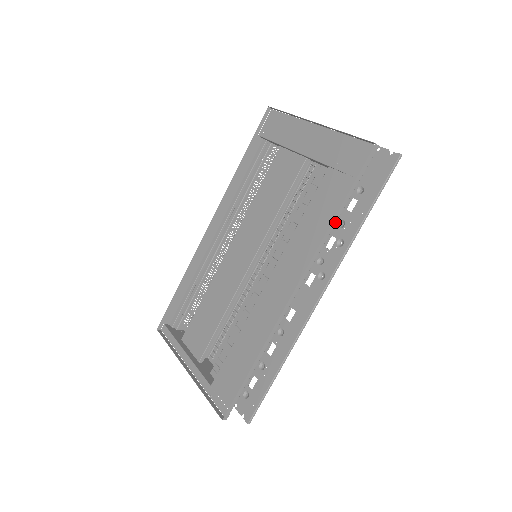
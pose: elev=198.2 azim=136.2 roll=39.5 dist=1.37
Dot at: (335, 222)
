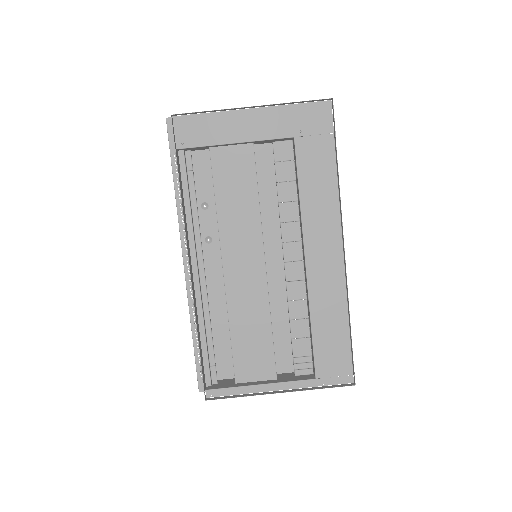
Dot at: (338, 176)
